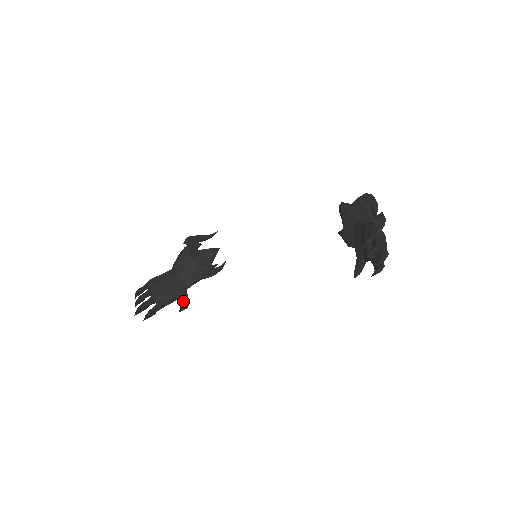
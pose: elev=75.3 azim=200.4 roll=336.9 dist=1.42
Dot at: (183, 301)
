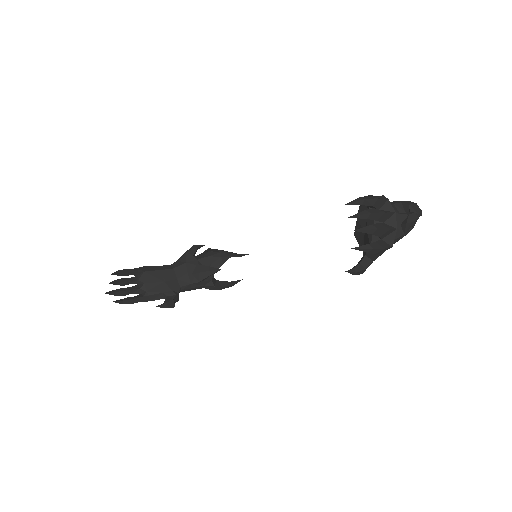
Dot at: (168, 299)
